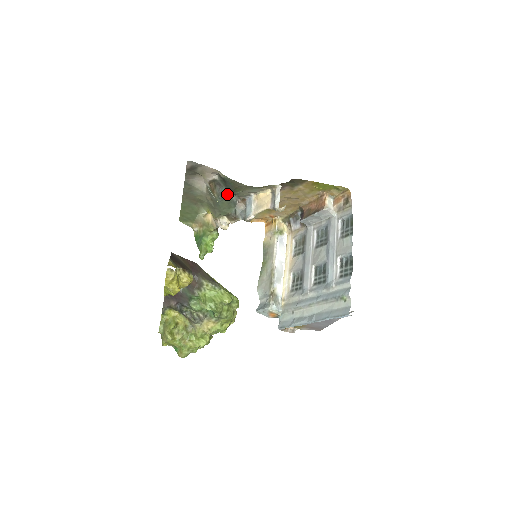
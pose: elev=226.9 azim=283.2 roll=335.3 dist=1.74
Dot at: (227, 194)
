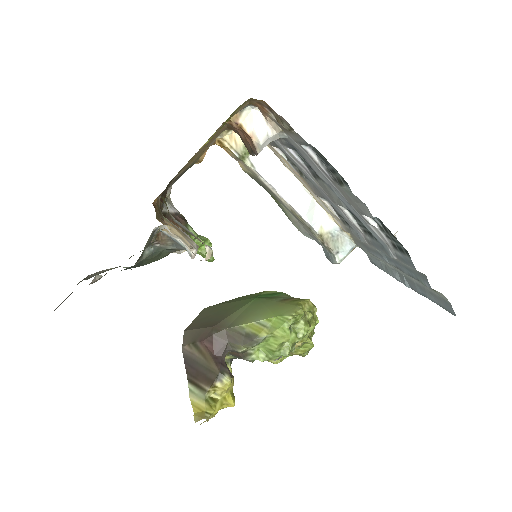
Dot at: (135, 265)
